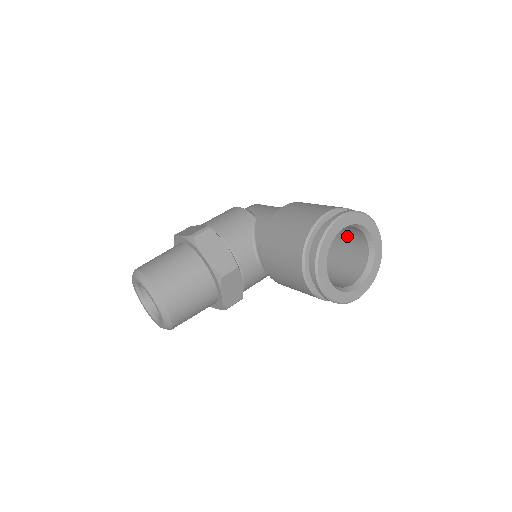
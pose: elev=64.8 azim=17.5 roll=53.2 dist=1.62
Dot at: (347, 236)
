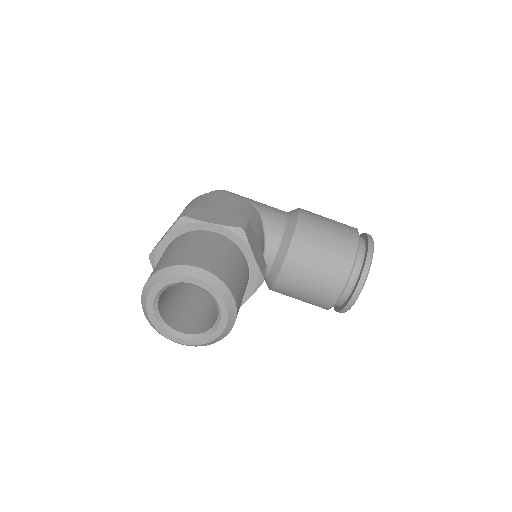
Dot at: occluded
